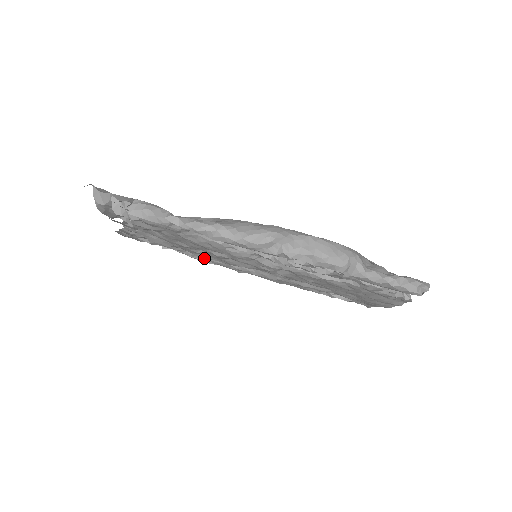
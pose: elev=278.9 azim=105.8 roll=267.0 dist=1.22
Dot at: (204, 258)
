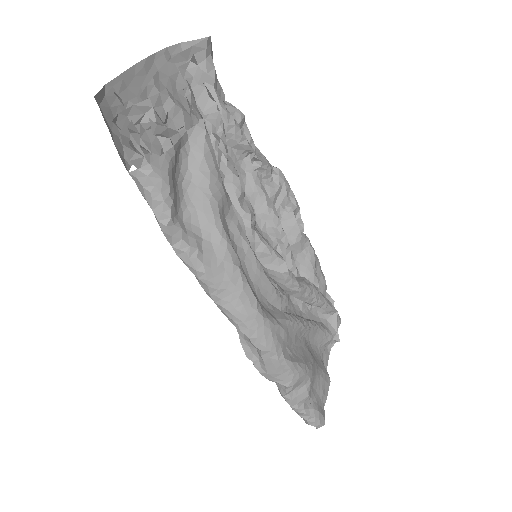
Dot at: (237, 169)
